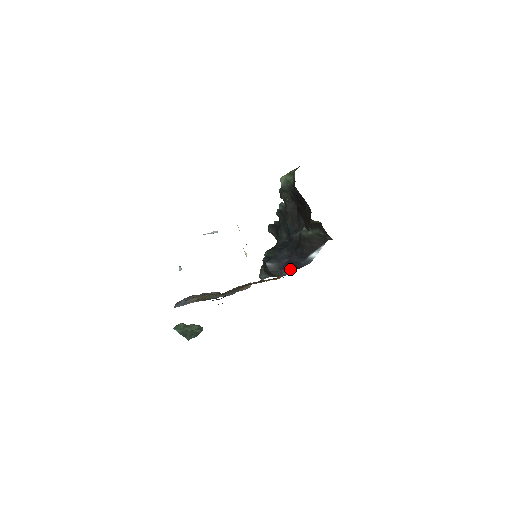
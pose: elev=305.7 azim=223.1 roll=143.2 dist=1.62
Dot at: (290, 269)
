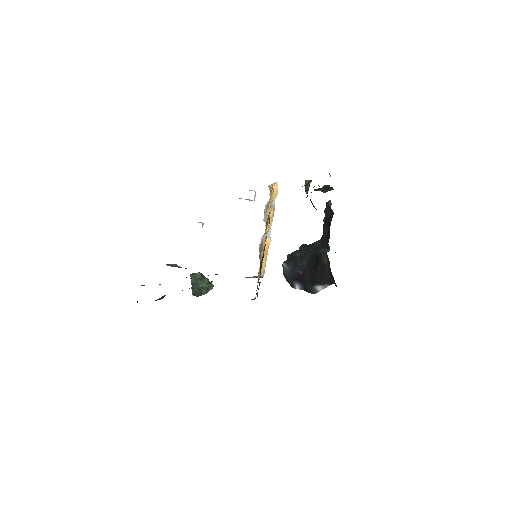
Dot at: (299, 285)
